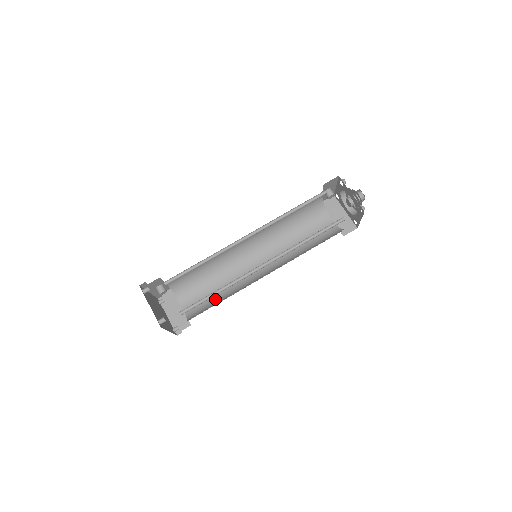
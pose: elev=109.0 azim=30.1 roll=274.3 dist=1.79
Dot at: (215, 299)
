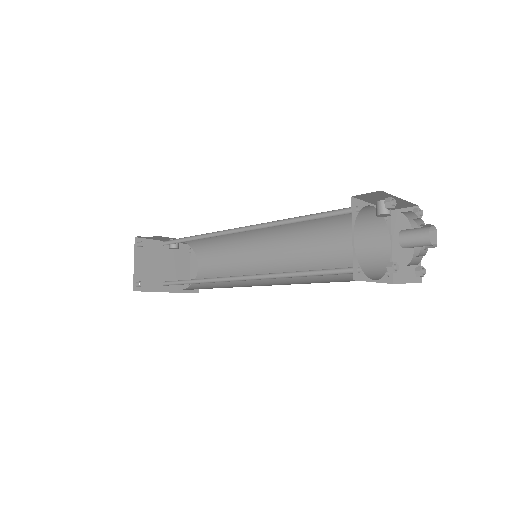
Dot at: occluded
